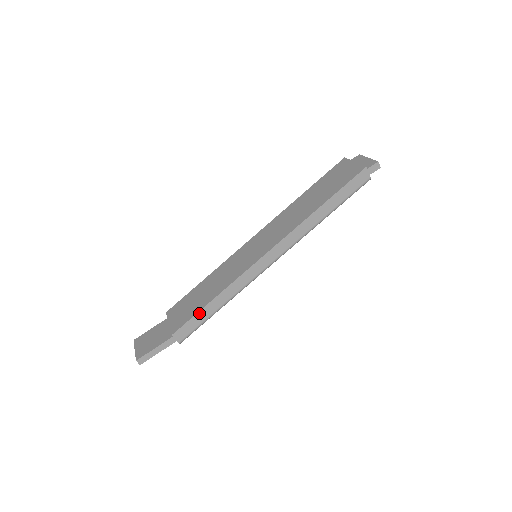
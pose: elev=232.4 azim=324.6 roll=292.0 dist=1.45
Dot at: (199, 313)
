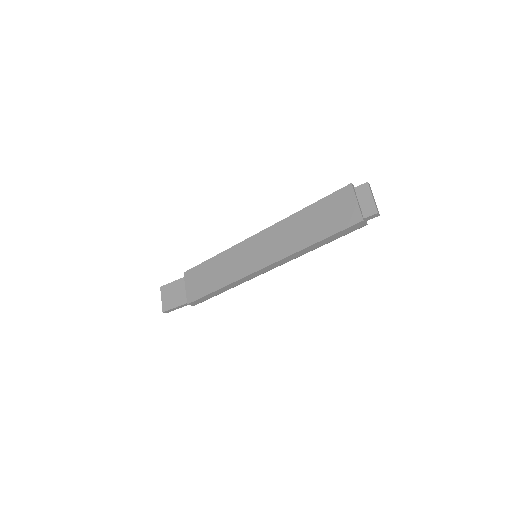
Dot at: (207, 295)
